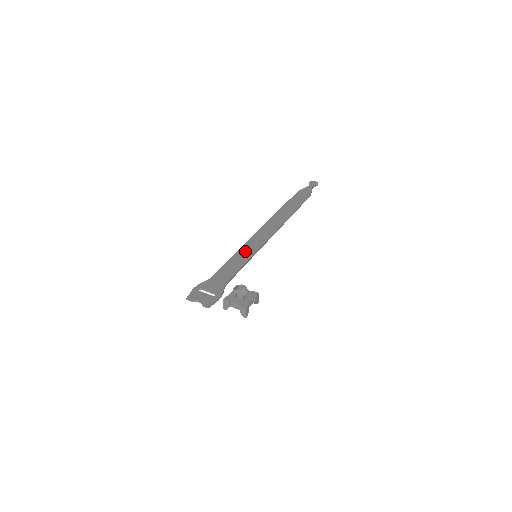
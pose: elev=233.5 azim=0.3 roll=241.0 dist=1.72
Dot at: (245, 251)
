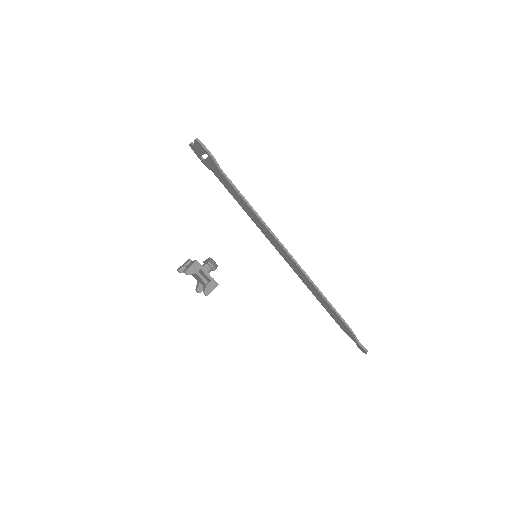
Dot at: occluded
